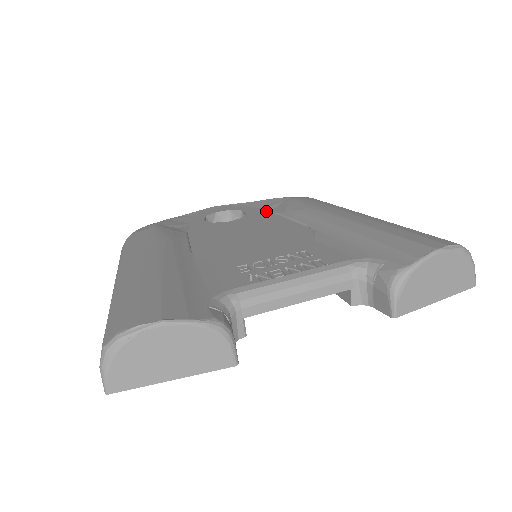
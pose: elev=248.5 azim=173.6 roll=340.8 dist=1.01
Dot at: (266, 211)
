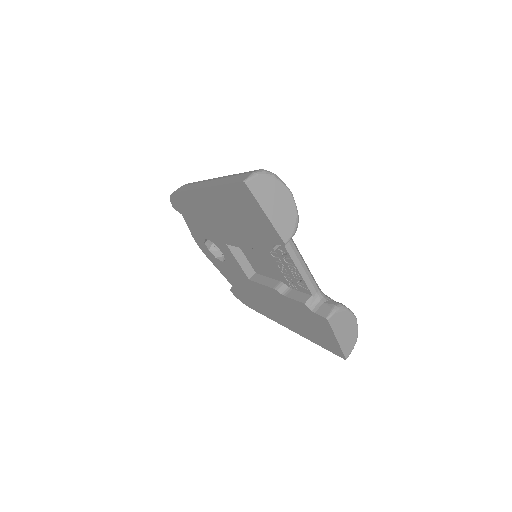
Dot at: occluded
